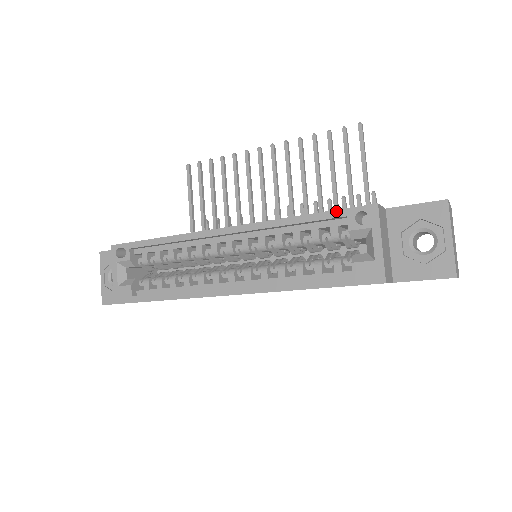
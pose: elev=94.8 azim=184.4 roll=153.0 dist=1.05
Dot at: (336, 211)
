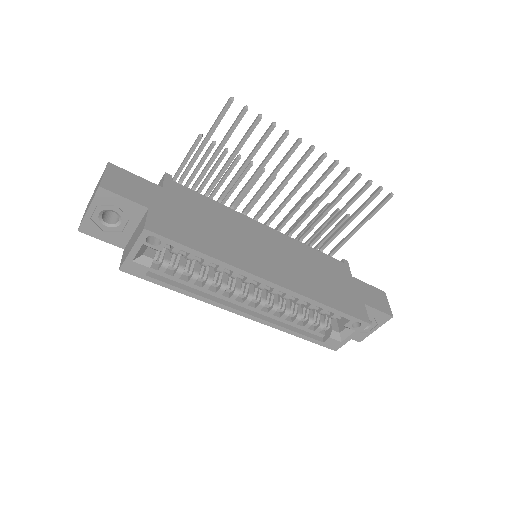
Dot at: (348, 315)
